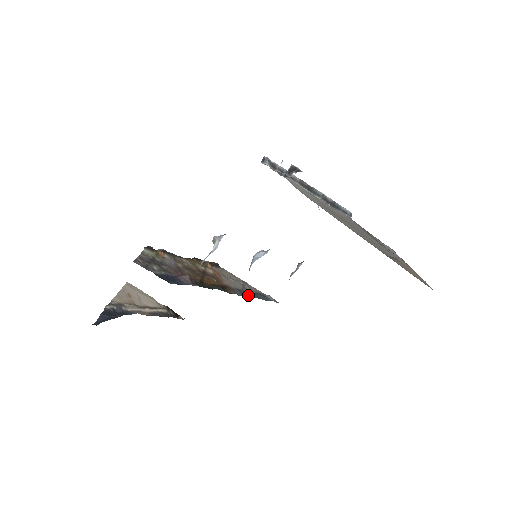
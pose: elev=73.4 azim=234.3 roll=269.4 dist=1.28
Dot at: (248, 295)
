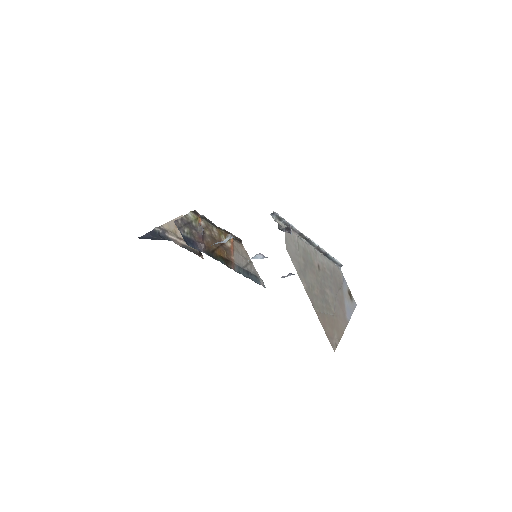
Dot at: (244, 273)
